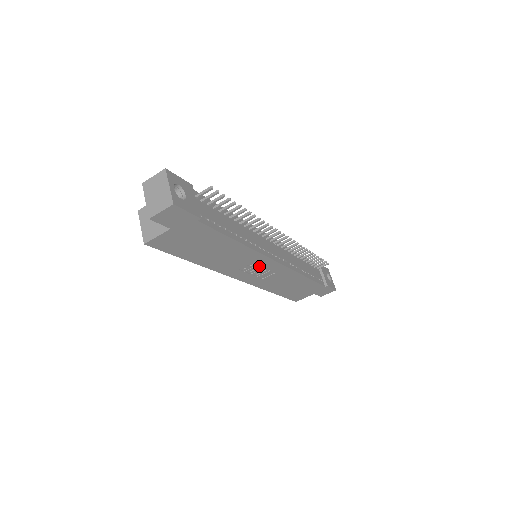
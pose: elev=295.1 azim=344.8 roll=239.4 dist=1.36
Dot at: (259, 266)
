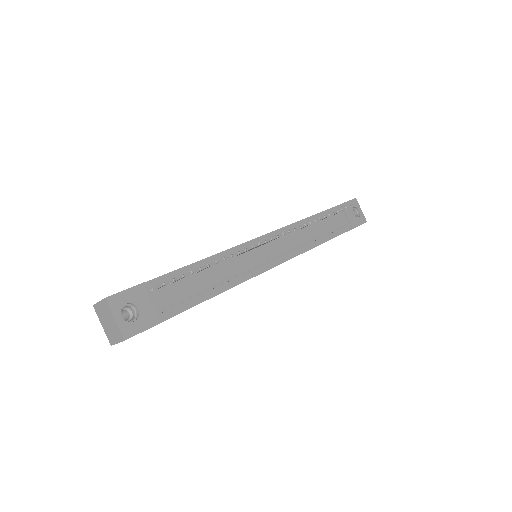
Dot at: occluded
